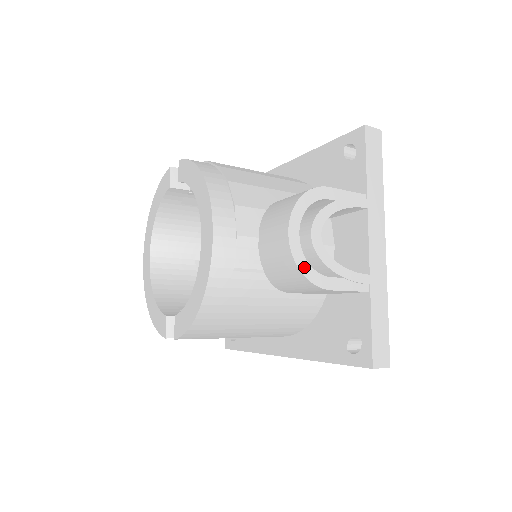
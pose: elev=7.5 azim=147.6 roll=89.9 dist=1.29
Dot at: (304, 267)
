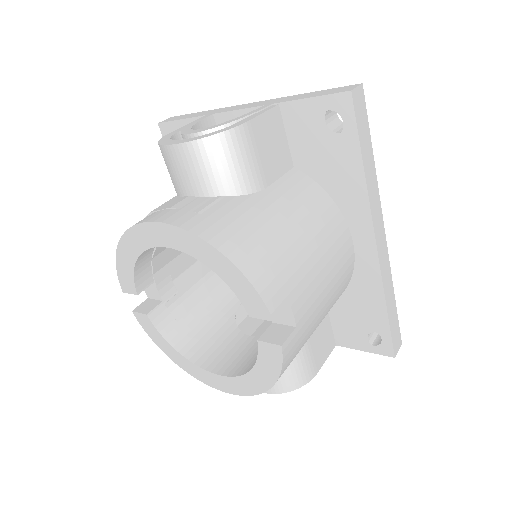
Dot at: (210, 135)
